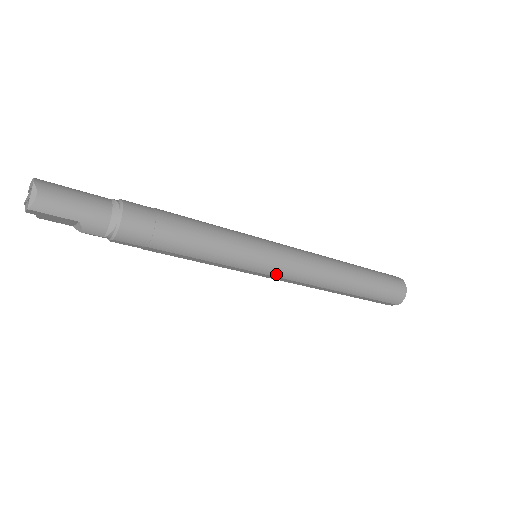
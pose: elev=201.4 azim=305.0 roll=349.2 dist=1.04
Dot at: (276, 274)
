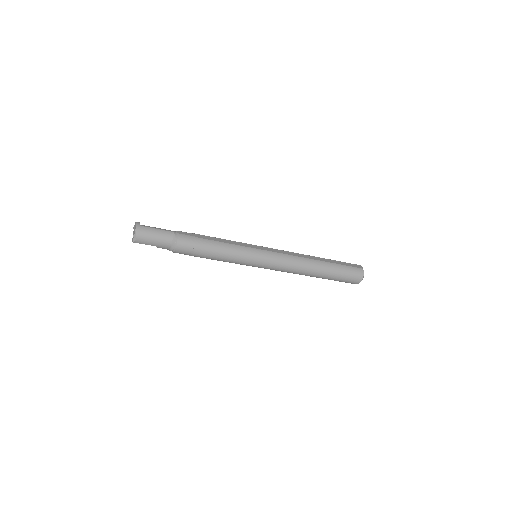
Dot at: (265, 268)
